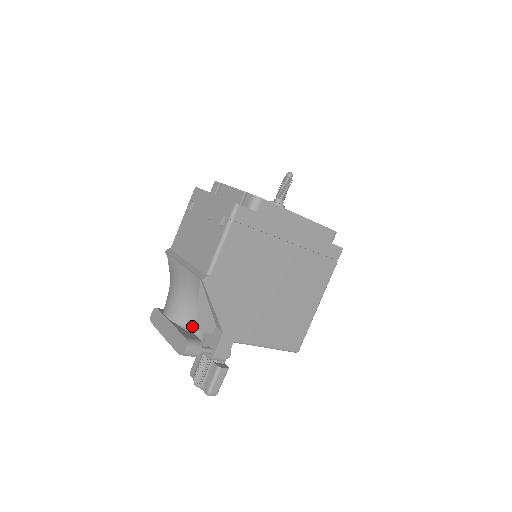
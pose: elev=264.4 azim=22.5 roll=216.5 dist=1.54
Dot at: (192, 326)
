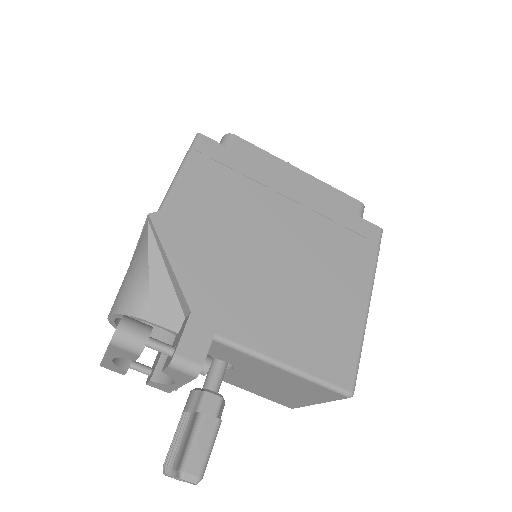
Dot at: (142, 312)
